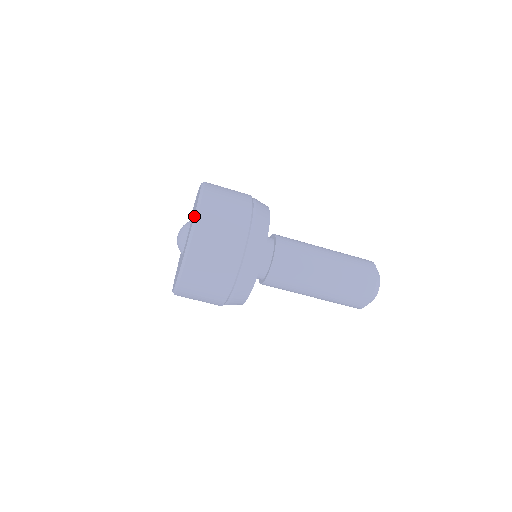
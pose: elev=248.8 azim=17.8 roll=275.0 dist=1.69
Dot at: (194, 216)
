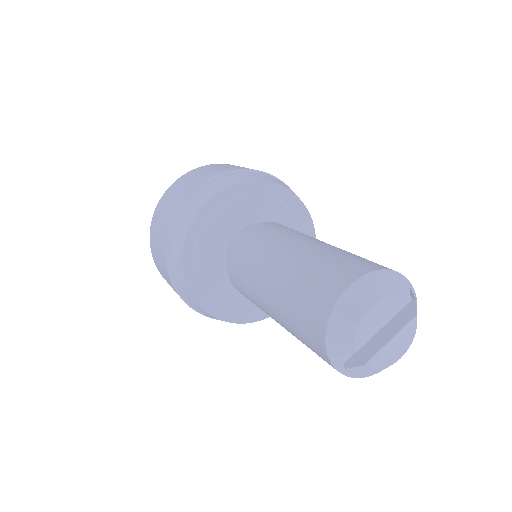
Dot at: occluded
